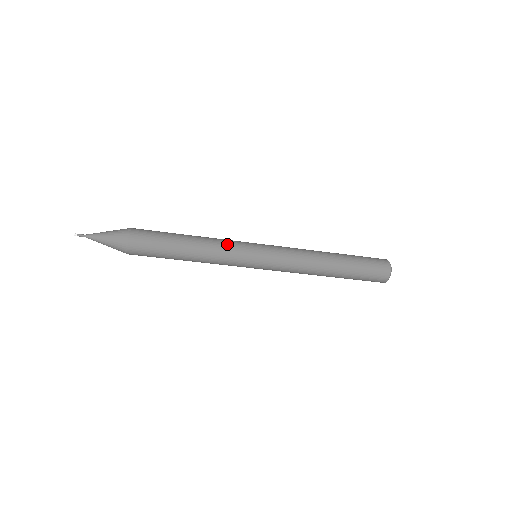
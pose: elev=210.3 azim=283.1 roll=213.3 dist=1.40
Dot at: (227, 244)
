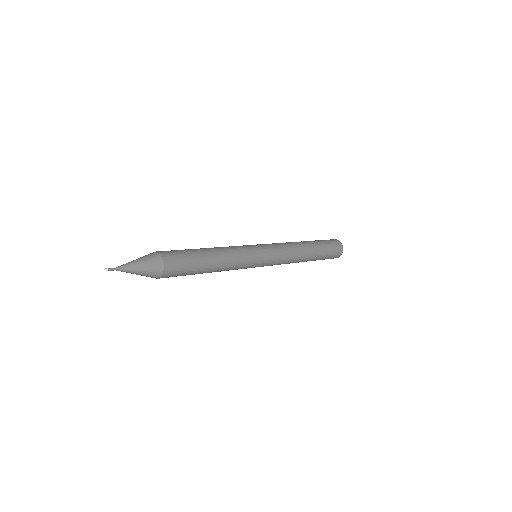
Dot at: (241, 258)
